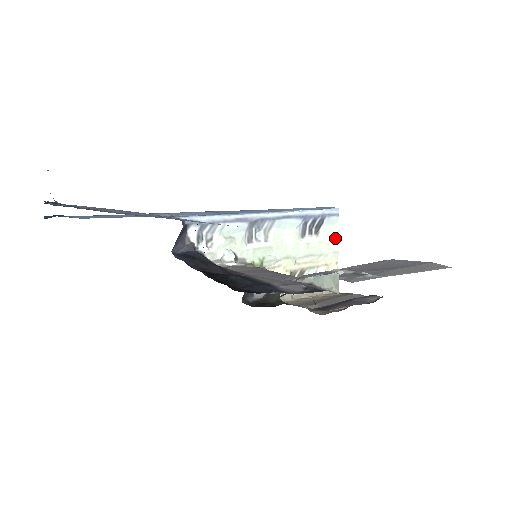
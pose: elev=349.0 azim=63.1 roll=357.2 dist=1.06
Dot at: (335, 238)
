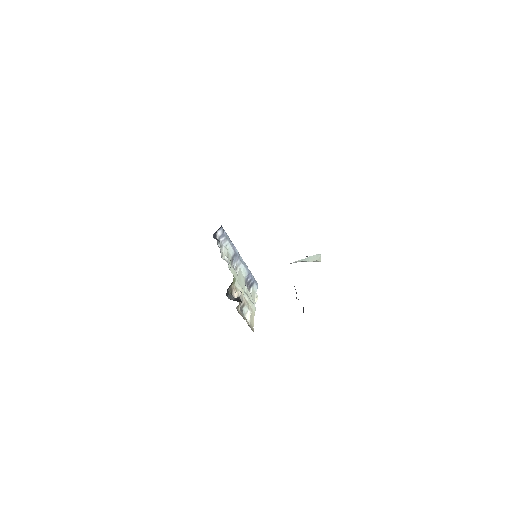
Dot at: (255, 299)
